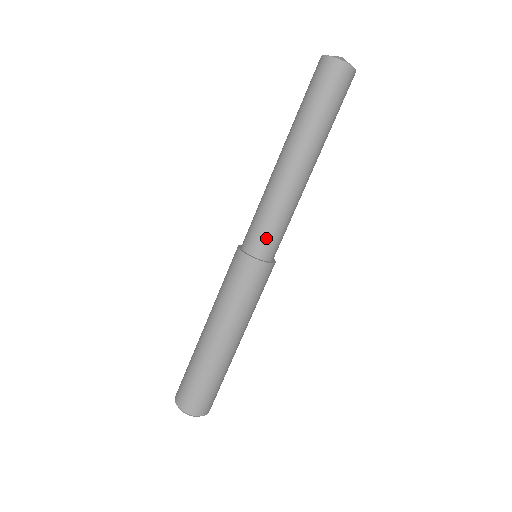
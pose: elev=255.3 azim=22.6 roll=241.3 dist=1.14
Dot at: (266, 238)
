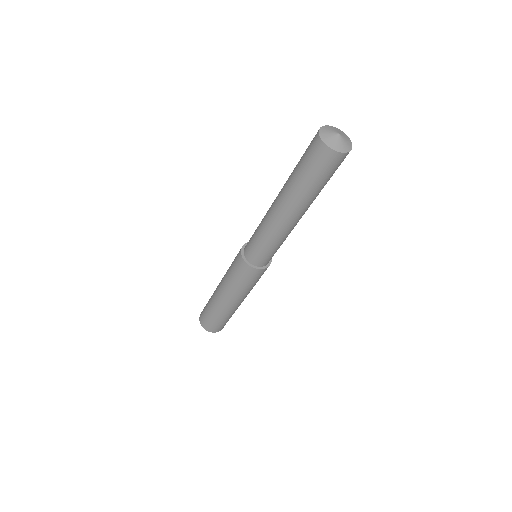
Dot at: (262, 256)
